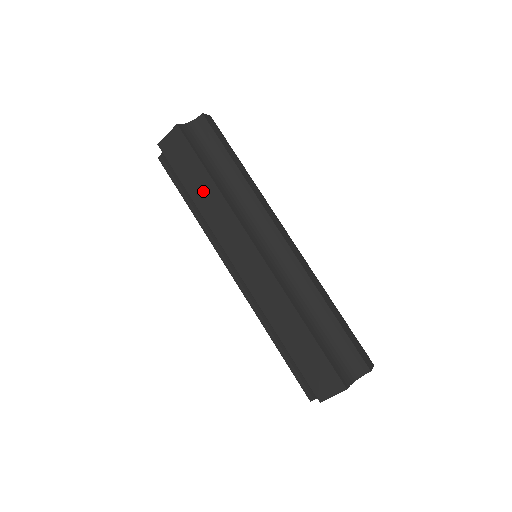
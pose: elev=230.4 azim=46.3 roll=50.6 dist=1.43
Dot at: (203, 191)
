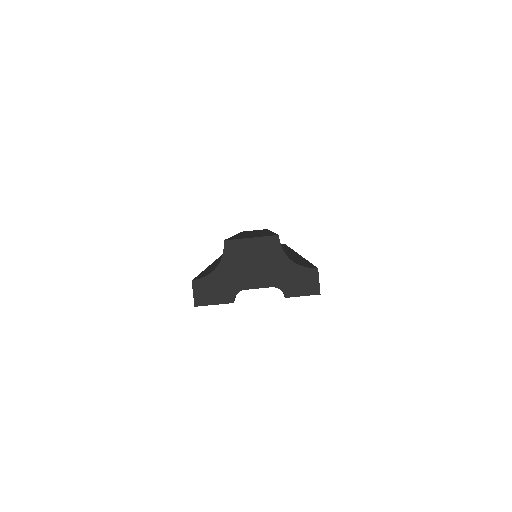
Dot at: occluded
